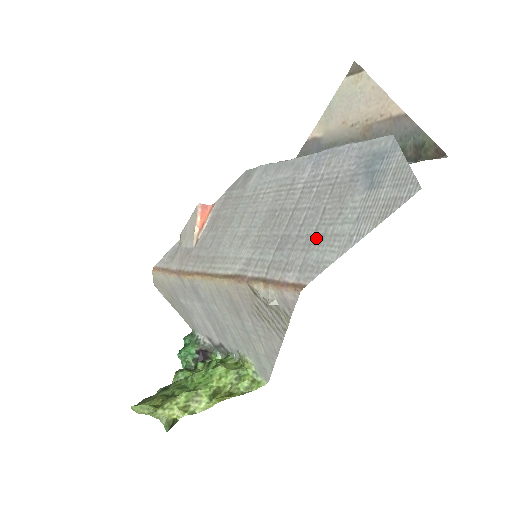
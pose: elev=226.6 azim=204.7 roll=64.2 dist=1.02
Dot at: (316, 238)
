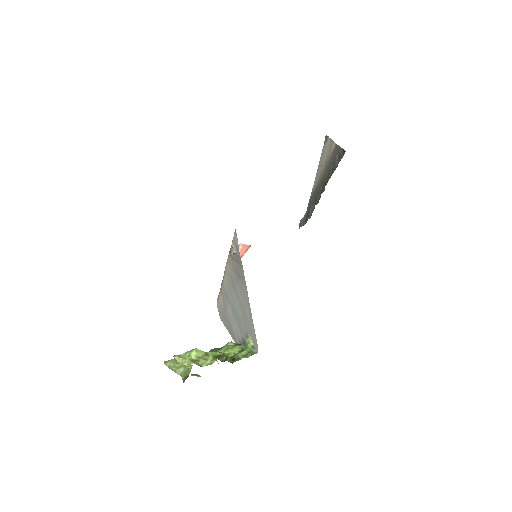
Dot at: occluded
